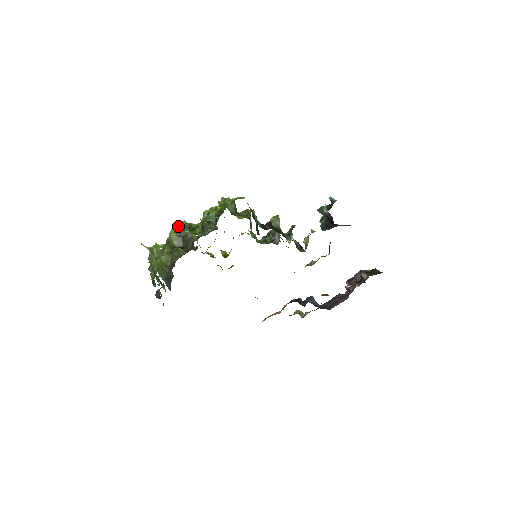
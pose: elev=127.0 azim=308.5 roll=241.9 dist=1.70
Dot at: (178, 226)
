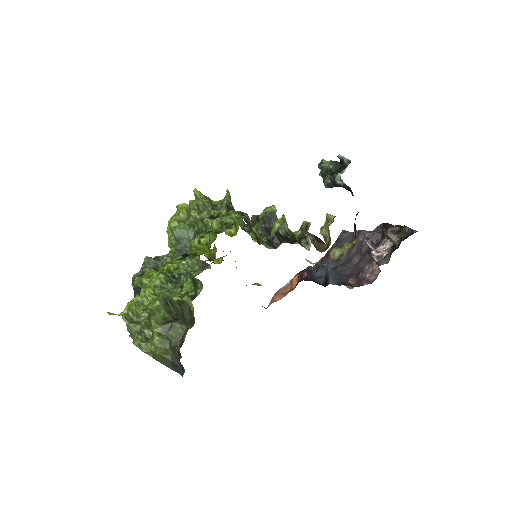
Dot at: (154, 283)
